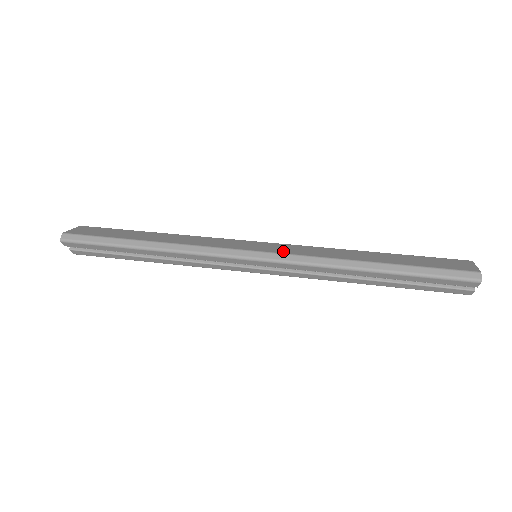
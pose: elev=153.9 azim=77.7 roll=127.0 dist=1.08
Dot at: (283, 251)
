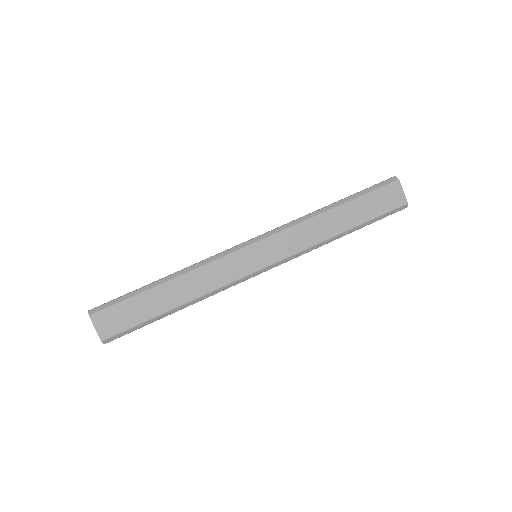
Dot at: (282, 255)
